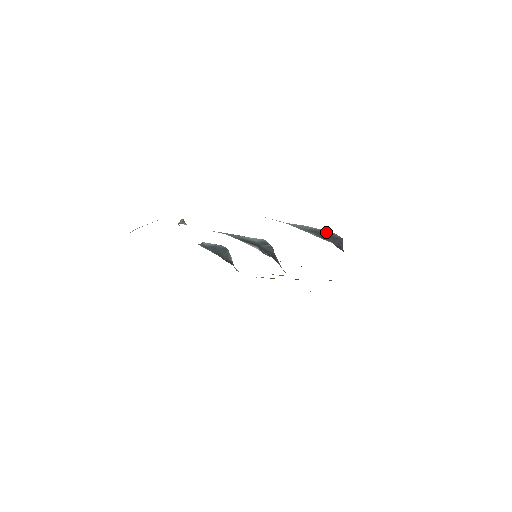
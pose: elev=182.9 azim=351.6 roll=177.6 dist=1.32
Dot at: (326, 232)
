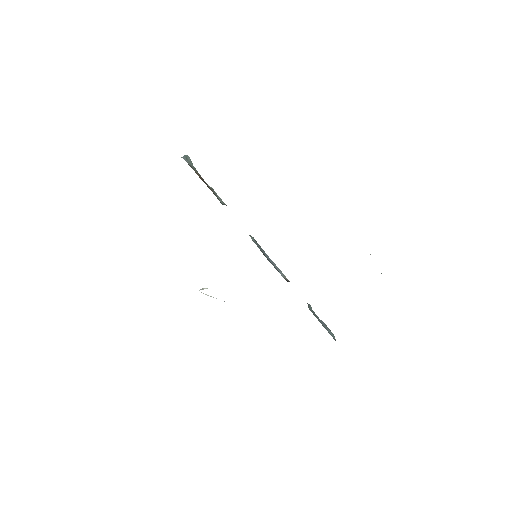
Dot at: occluded
